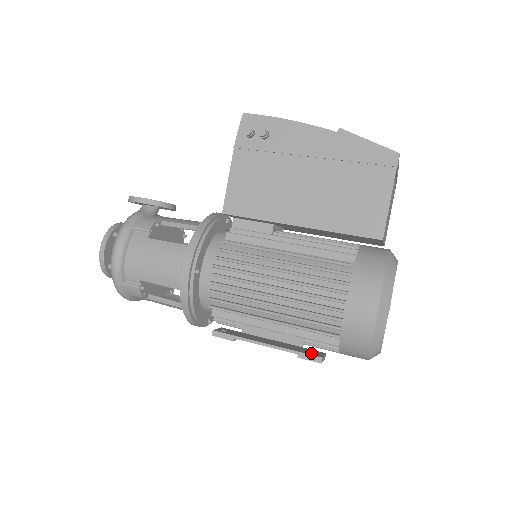
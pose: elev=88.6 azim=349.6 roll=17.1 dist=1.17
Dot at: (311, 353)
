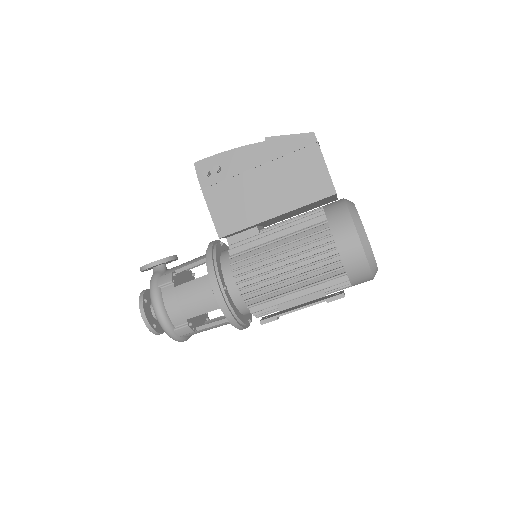
Dot at: (334, 295)
